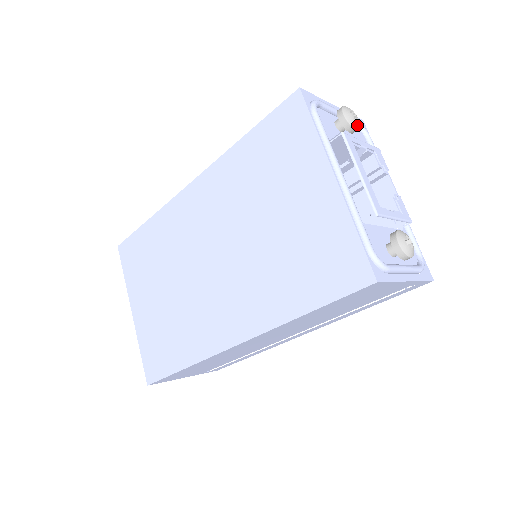
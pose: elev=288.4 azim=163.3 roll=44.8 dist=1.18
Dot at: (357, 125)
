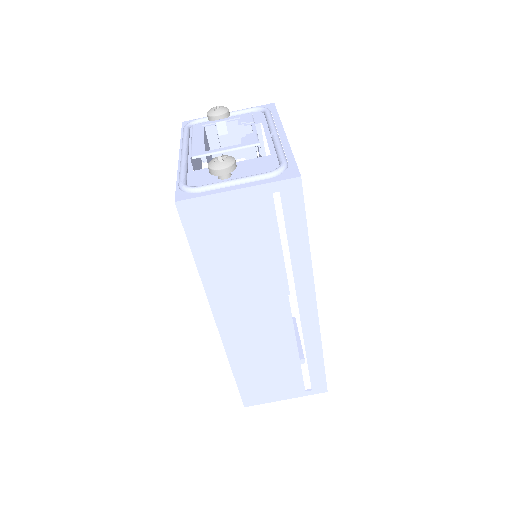
Dot at: (219, 112)
